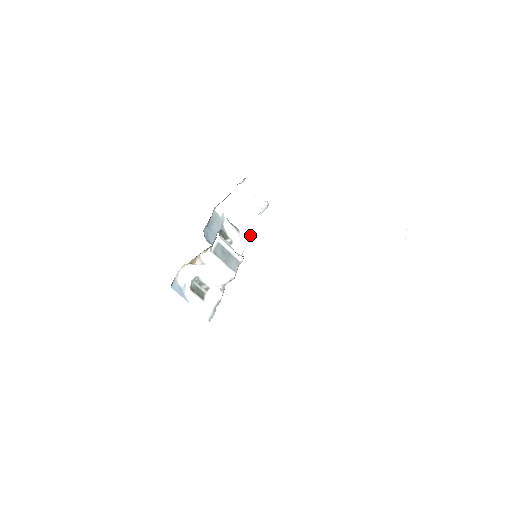
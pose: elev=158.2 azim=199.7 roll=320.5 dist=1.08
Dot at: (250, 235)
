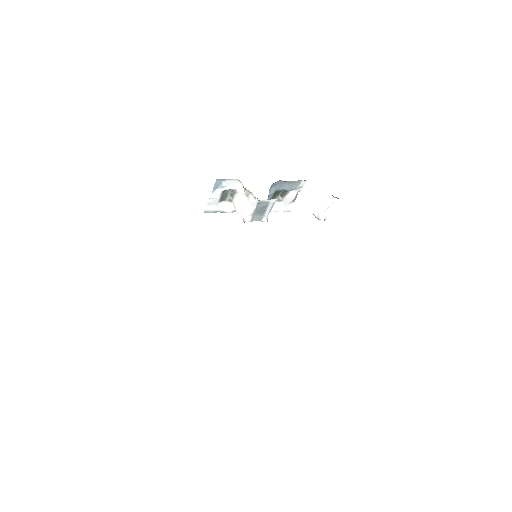
Dot at: occluded
